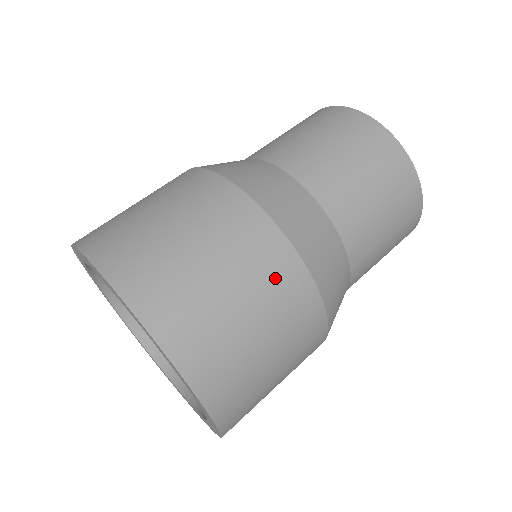
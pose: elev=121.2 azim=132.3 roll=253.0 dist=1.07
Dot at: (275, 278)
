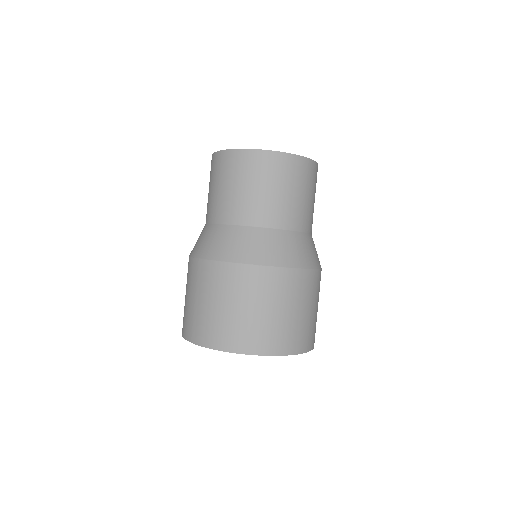
Dot at: (270, 286)
